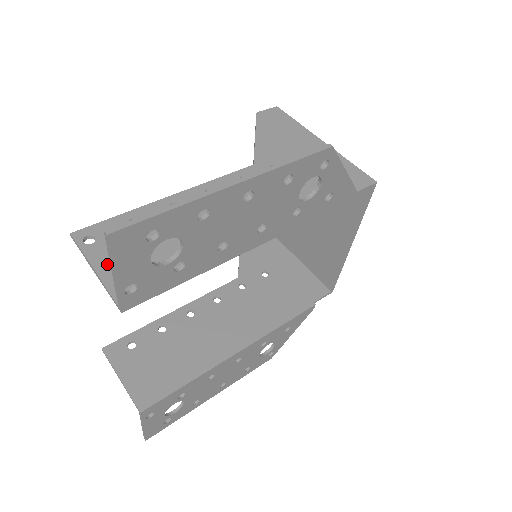
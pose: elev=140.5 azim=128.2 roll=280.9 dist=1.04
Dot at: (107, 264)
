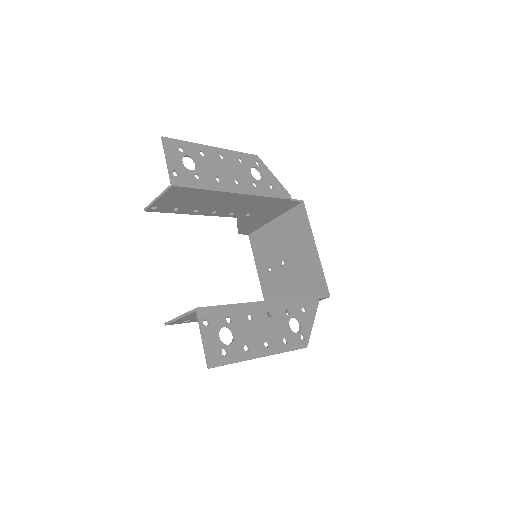
Dot at: (163, 197)
